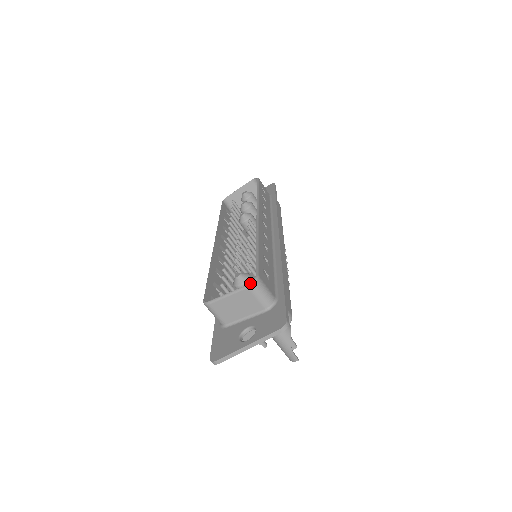
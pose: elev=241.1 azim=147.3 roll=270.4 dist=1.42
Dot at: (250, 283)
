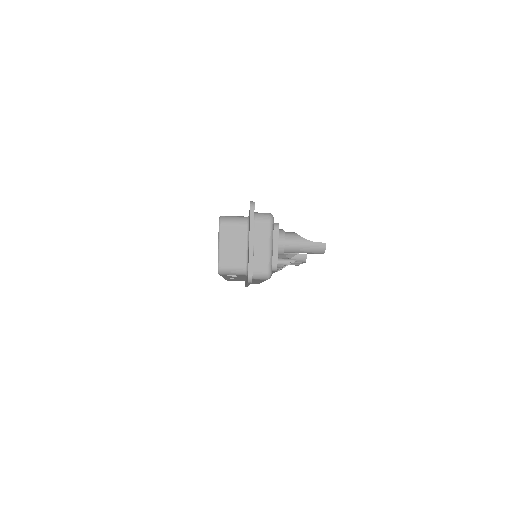
Dot at: (219, 222)
